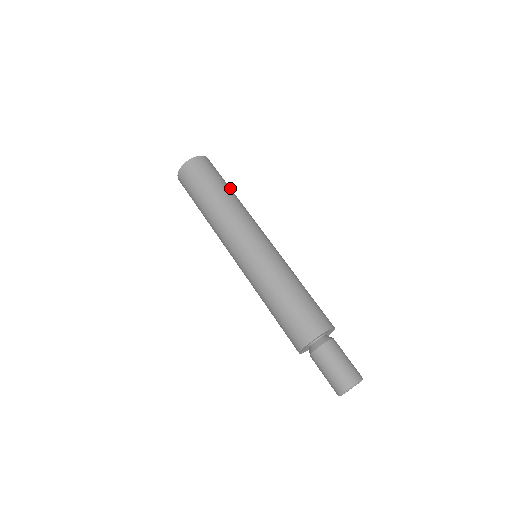
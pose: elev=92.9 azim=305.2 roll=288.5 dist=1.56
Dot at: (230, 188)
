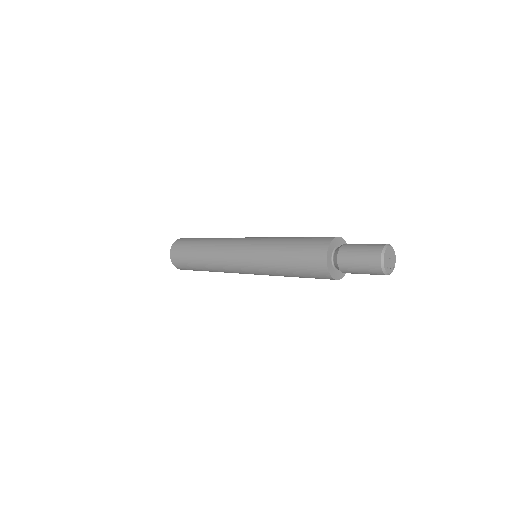
Dot at: (205, 238)
